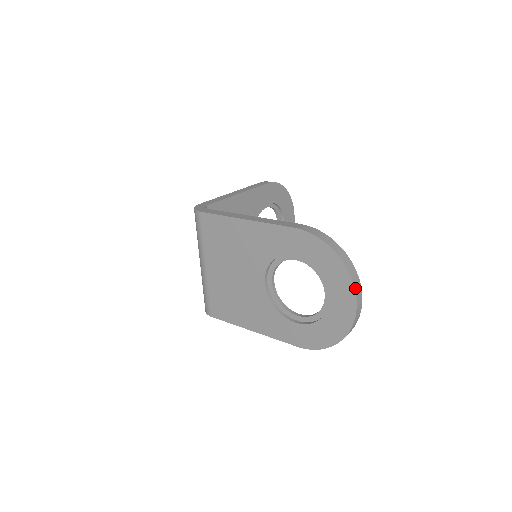
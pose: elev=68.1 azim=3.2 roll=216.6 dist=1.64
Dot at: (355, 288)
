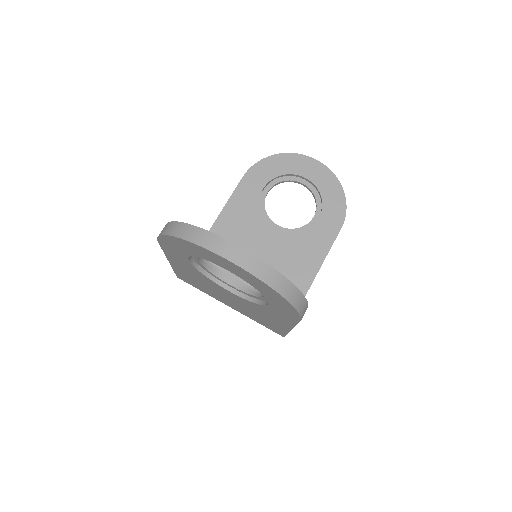
Dot at: (205, 247)
